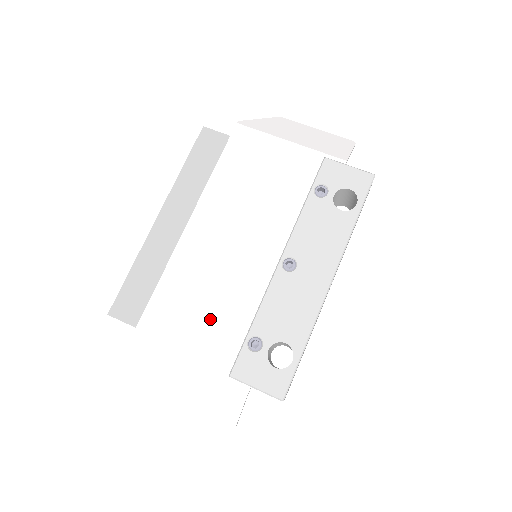
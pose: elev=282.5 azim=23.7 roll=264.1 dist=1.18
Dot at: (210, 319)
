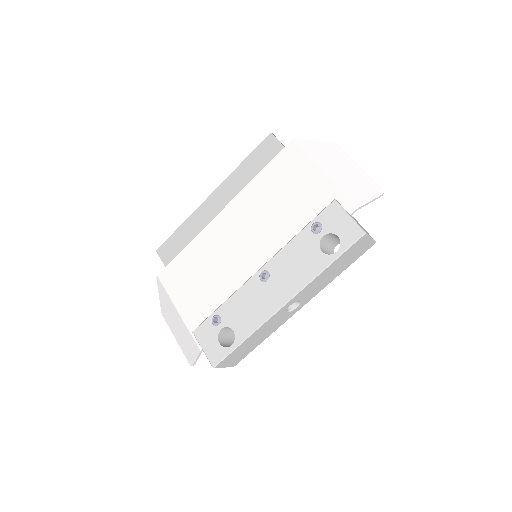
Dot at: (204, 287)
